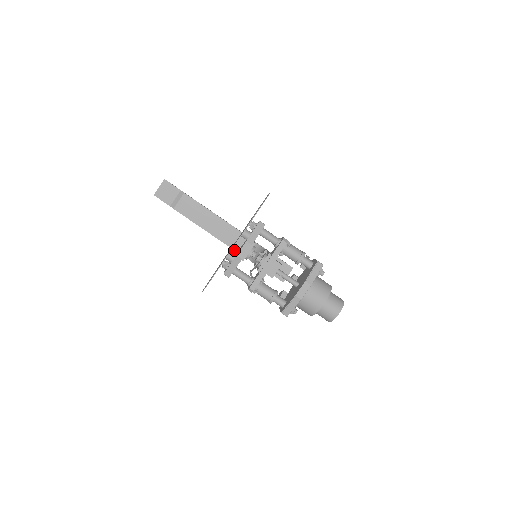
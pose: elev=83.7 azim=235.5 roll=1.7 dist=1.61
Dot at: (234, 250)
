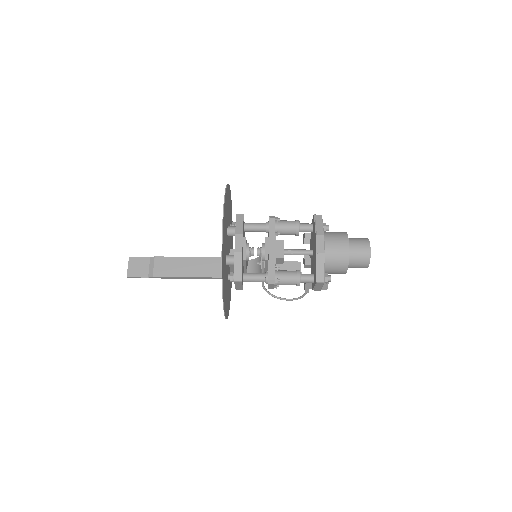
Dot at: occluded
